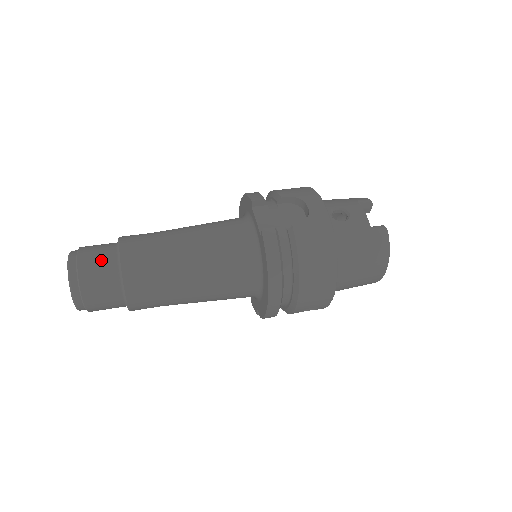
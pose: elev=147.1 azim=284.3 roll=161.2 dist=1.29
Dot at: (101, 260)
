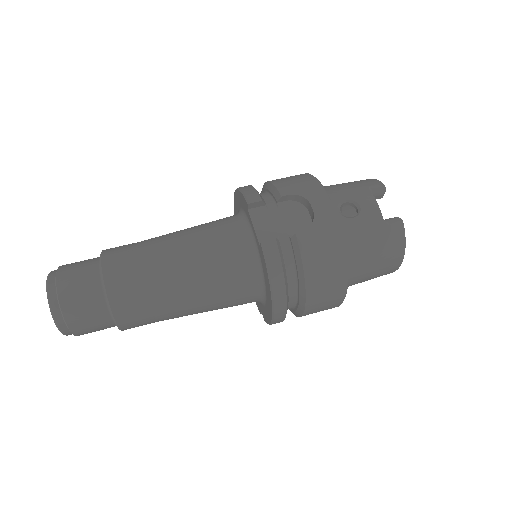
Dot at: (83, 285)
